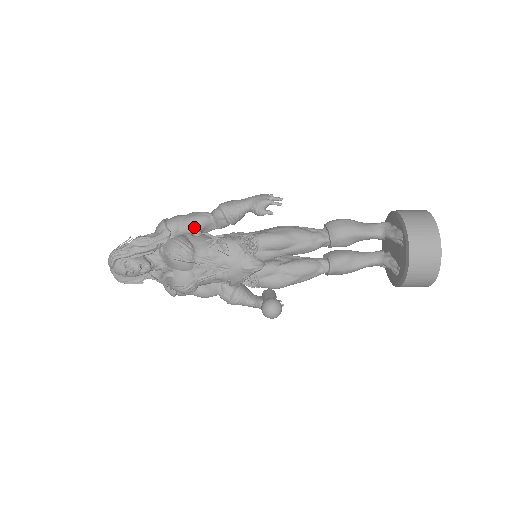
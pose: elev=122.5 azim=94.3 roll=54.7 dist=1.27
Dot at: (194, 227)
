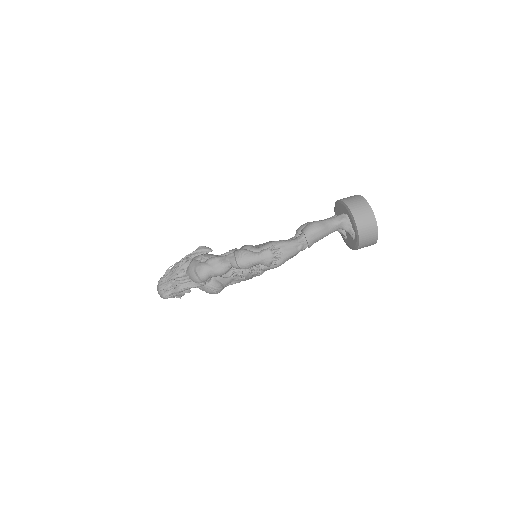
Dot at: occluded
